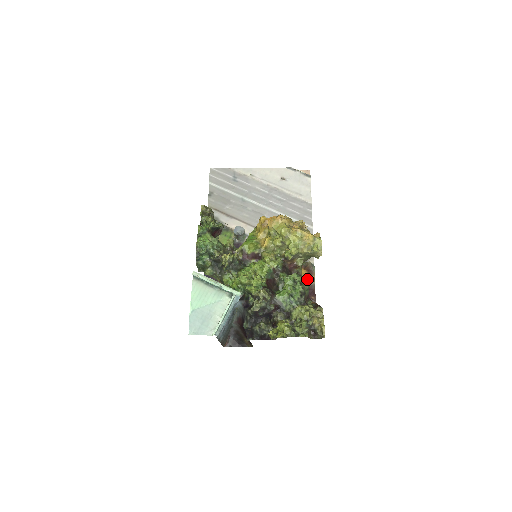
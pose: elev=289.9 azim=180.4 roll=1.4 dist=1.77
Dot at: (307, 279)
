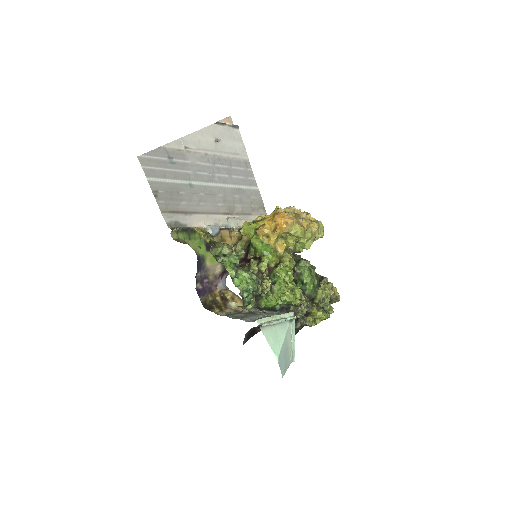
Dot at: occluded
